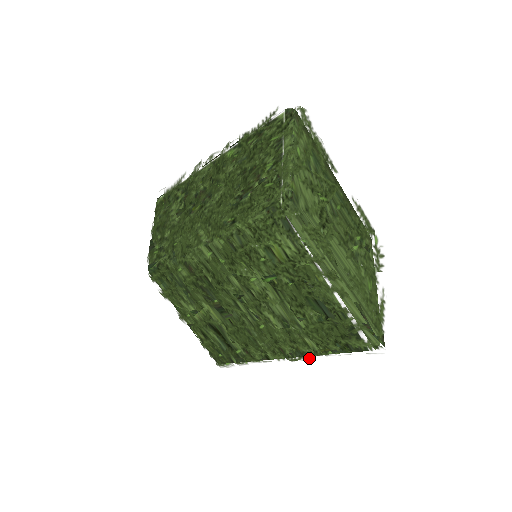
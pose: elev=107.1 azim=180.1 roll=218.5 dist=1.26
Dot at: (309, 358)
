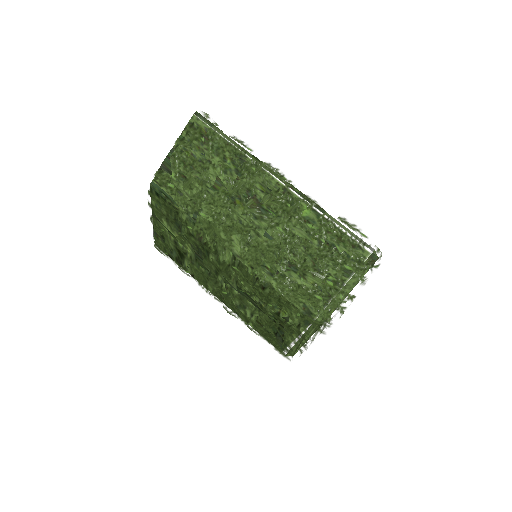
Dot at: (239, 319)
